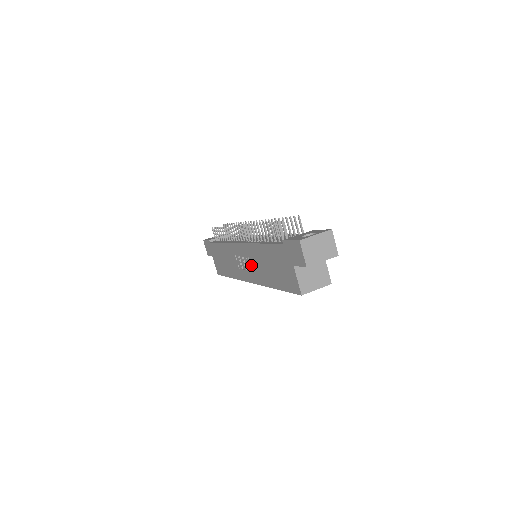
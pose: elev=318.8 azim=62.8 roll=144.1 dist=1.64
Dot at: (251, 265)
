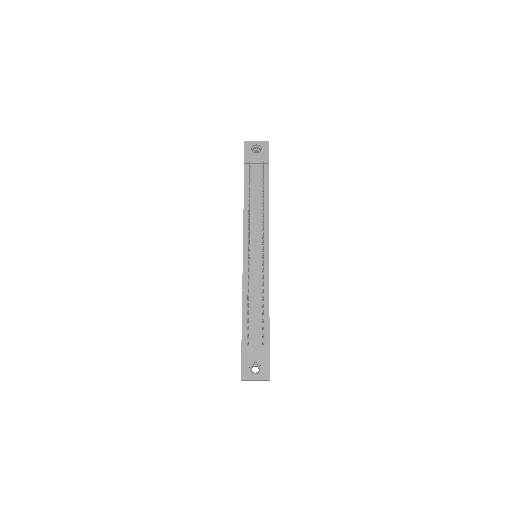
Dot at: occluded
